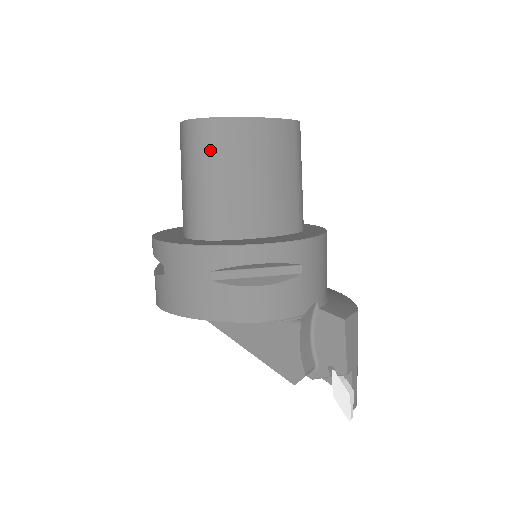
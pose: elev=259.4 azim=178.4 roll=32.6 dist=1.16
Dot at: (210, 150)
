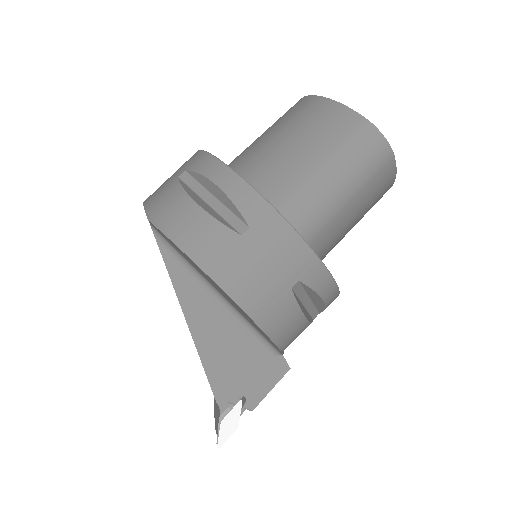
Dot at: (369, 173)
